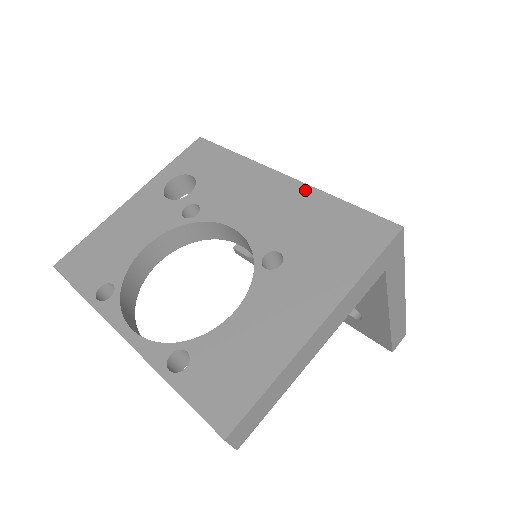
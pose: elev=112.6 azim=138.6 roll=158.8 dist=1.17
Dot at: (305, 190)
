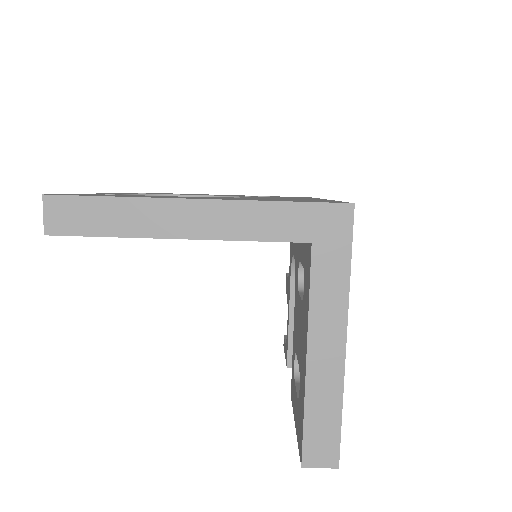
Dot at: occluded
